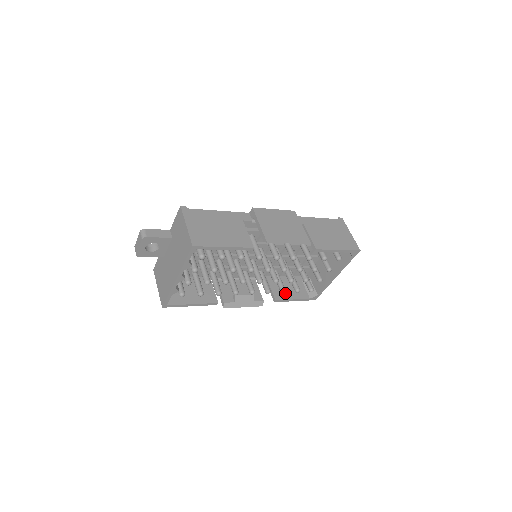
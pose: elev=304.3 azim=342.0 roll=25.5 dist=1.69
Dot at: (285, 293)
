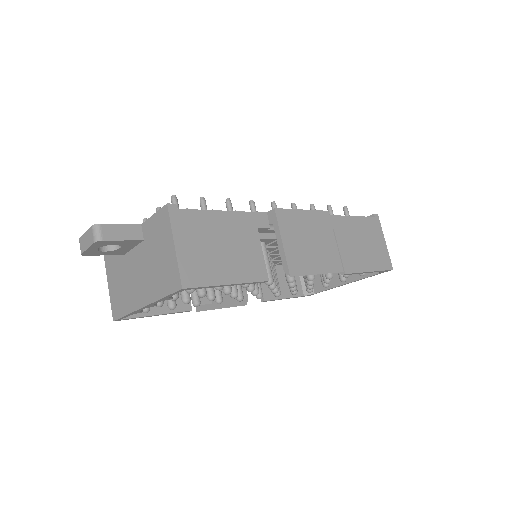
Dot at: occluded
